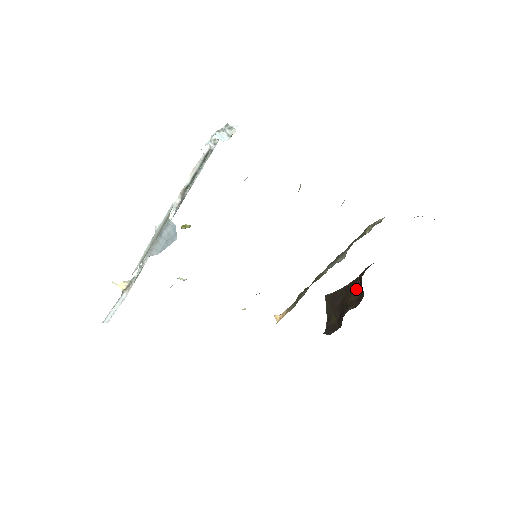
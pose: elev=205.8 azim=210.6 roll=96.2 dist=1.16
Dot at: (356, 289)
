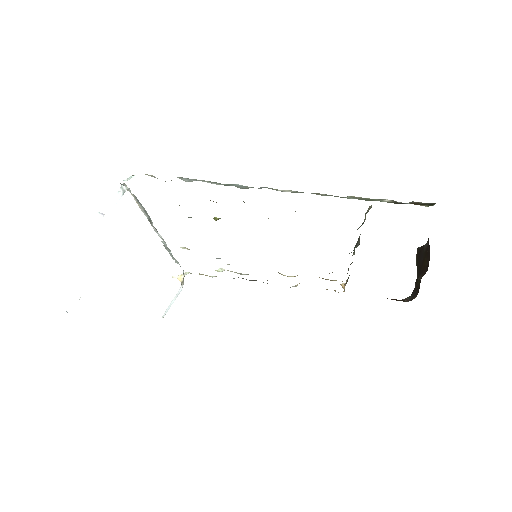
Dot at: (428, 253)
